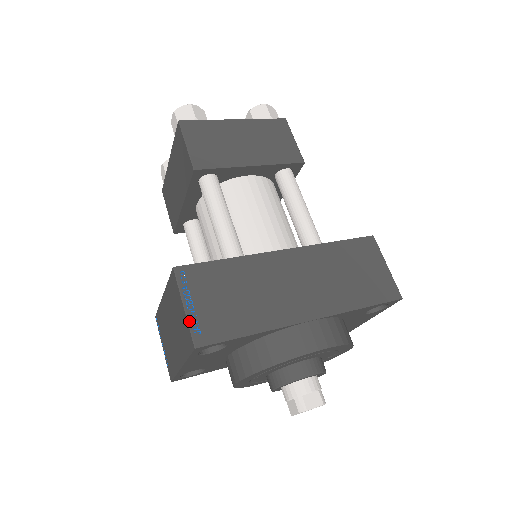
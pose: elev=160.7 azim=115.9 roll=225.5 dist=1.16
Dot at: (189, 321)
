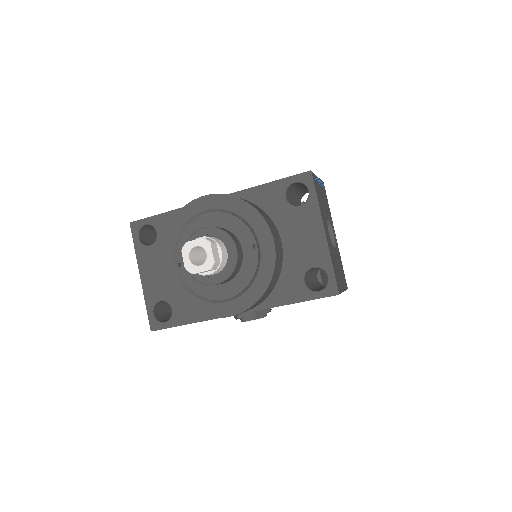
Dot at: occluded
